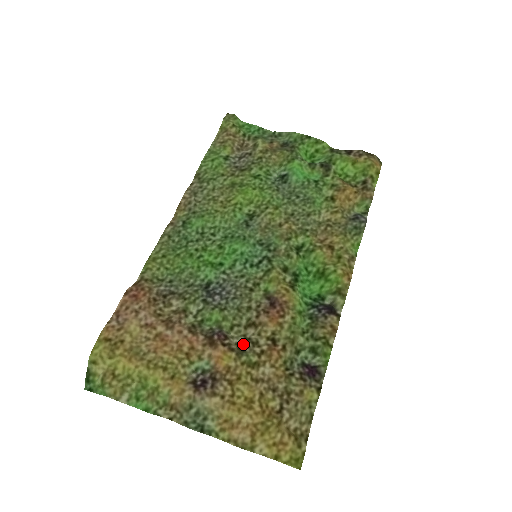
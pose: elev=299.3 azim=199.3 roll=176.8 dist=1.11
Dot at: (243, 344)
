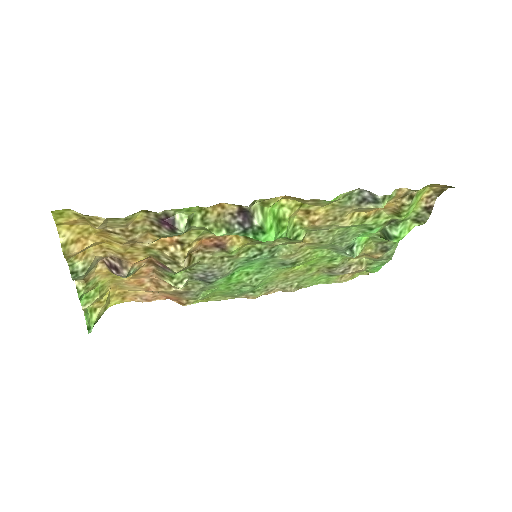
Dot at: (167, 261)
